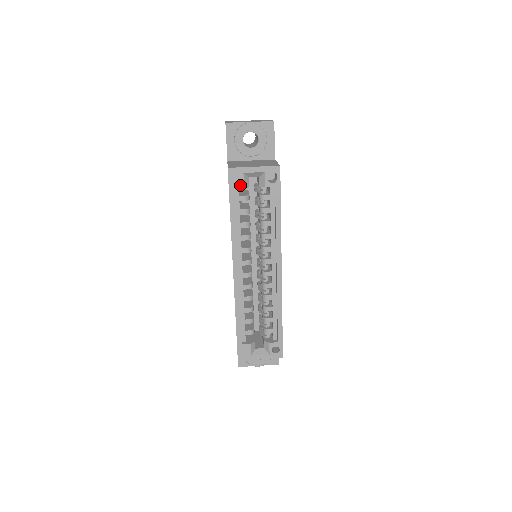
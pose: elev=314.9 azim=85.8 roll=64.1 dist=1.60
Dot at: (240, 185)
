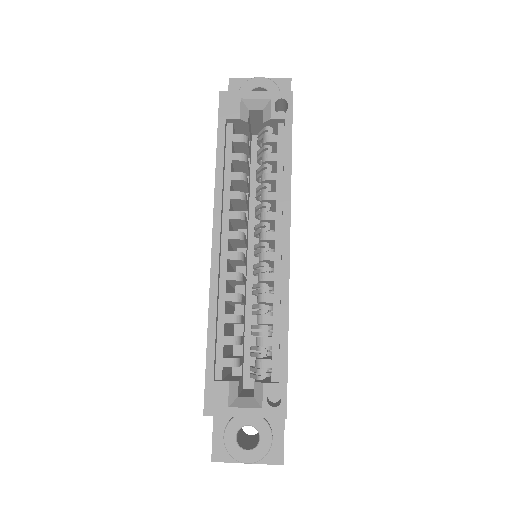
Dot at: (234, 114)
